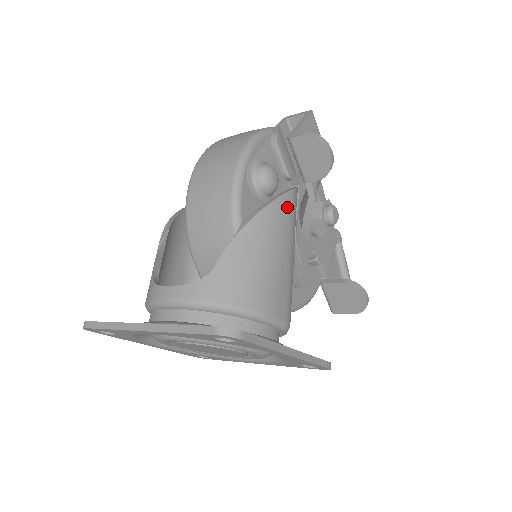
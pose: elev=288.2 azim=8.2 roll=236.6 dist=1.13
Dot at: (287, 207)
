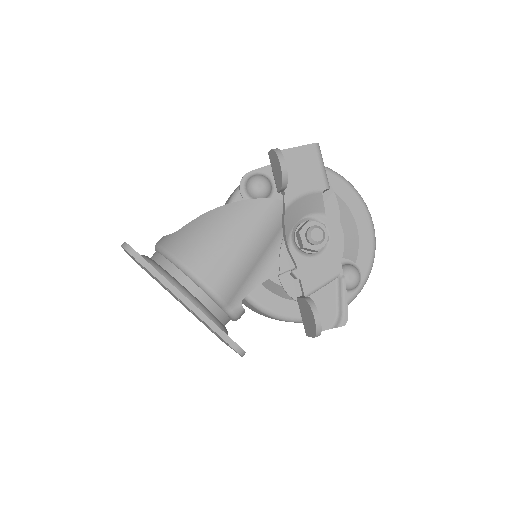
Dot at: (260, 209)
